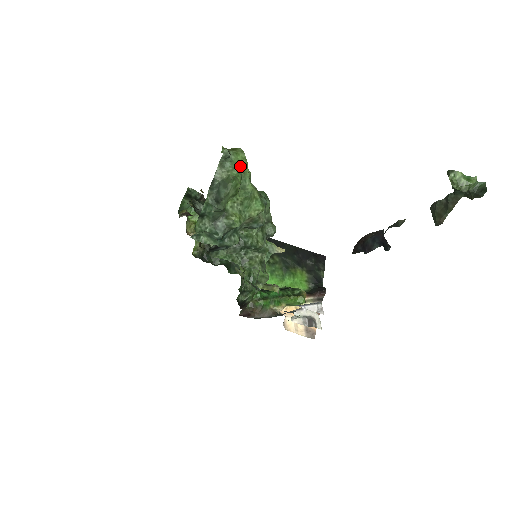
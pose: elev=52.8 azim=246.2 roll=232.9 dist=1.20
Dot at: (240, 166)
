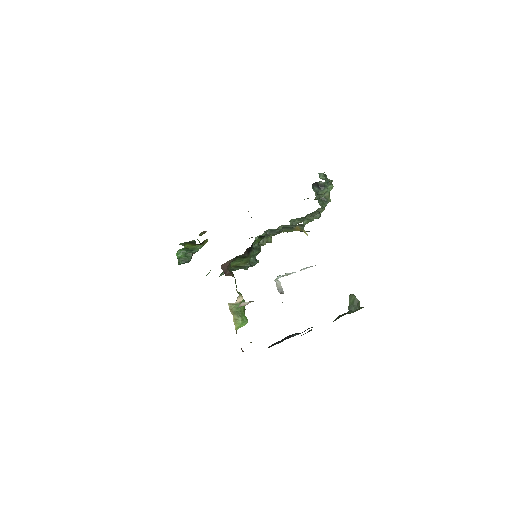
Dot at: occluded
